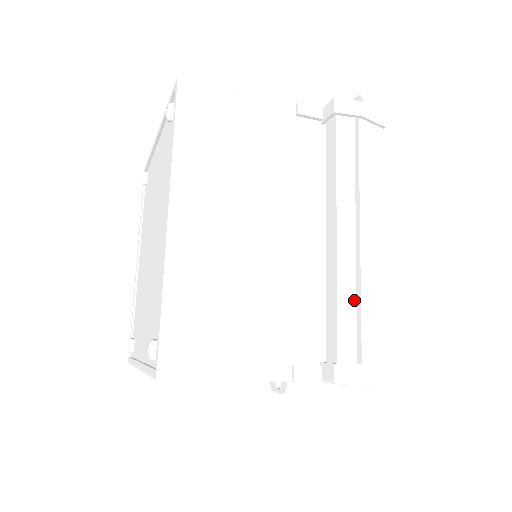
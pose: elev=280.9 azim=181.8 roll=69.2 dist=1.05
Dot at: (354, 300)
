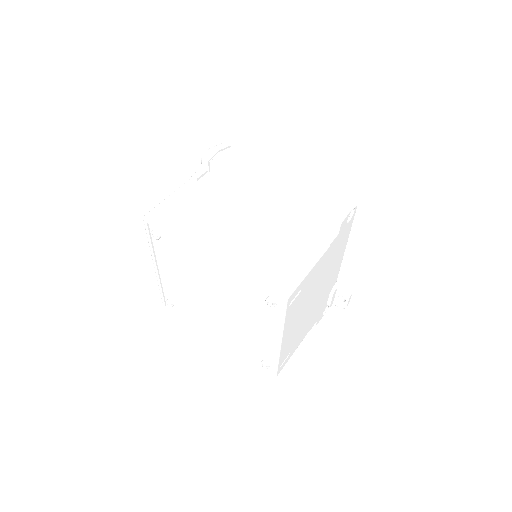
Dot at: (306, 199)
